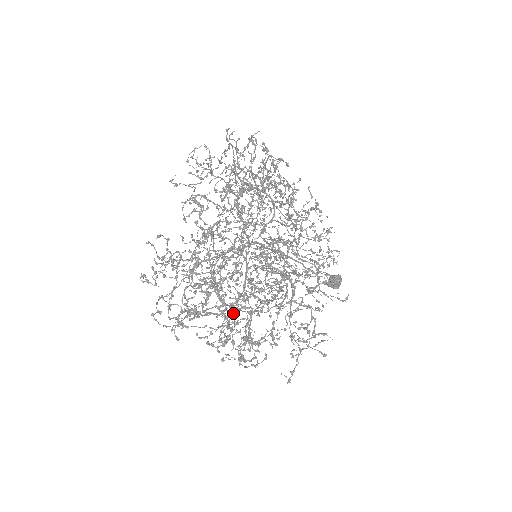
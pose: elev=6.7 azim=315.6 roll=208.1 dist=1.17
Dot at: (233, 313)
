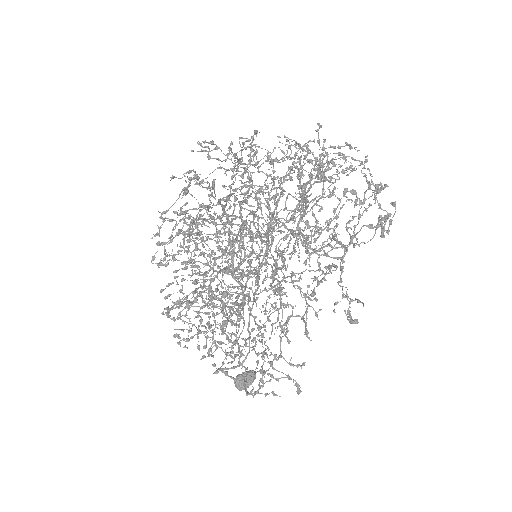
Dot at: (378, 186)
